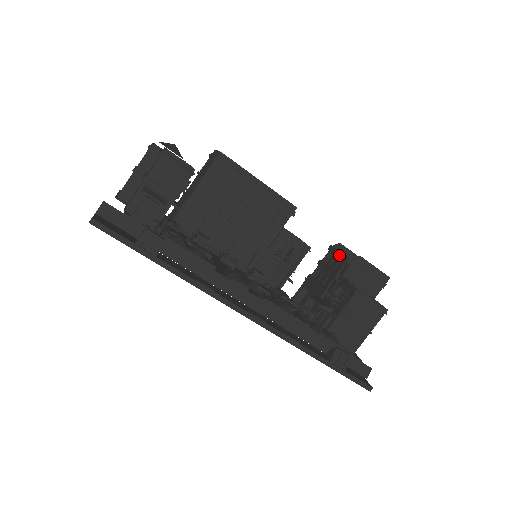
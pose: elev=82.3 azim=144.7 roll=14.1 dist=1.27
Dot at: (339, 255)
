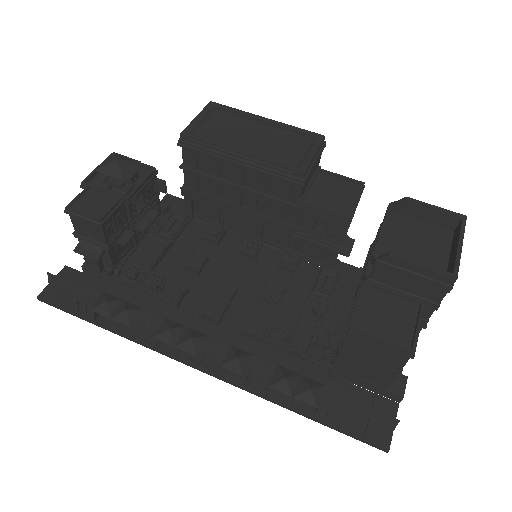
Dot at: (377, 237)
